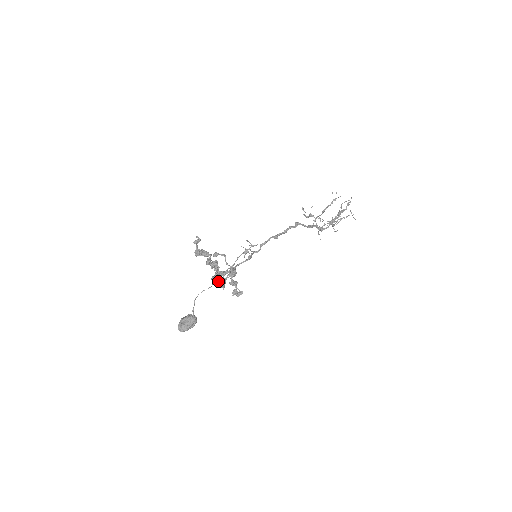
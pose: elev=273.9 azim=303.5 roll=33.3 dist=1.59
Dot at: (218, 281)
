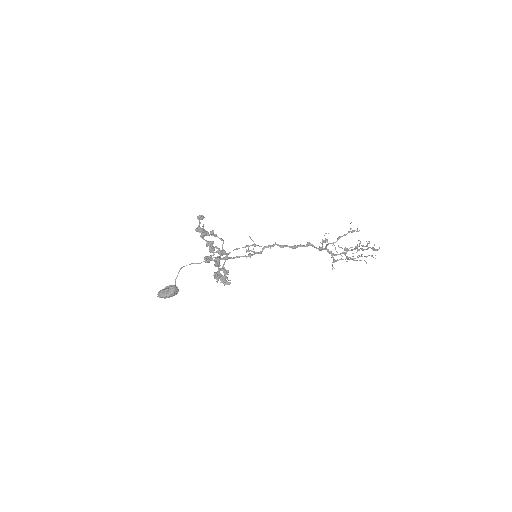
Dot at: (215, 273)
